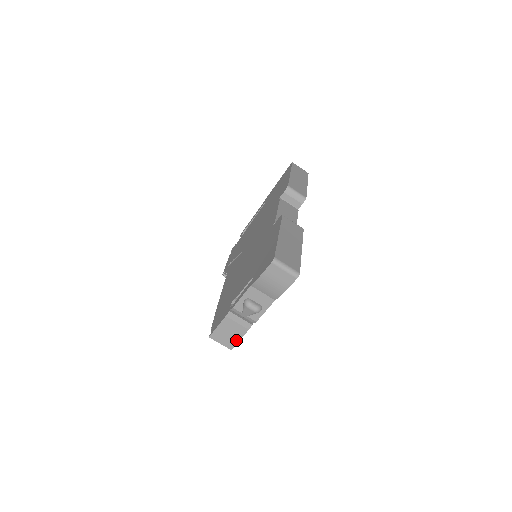
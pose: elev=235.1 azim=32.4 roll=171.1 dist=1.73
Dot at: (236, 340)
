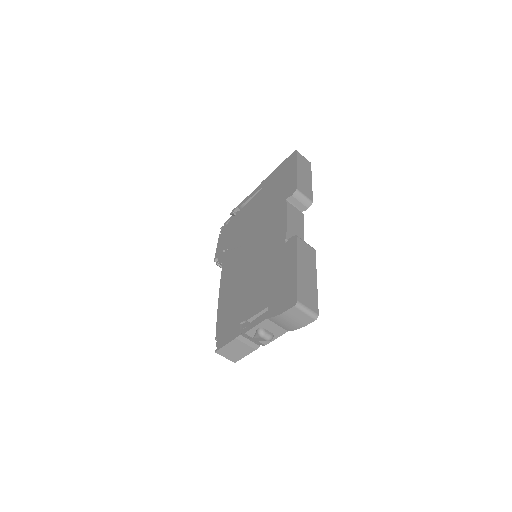
Dot at: (241, 356)
